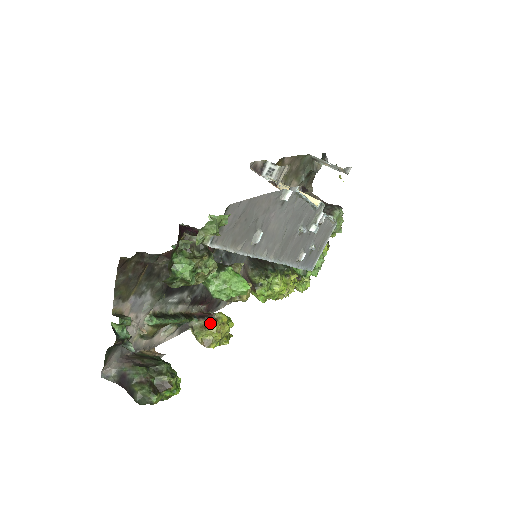
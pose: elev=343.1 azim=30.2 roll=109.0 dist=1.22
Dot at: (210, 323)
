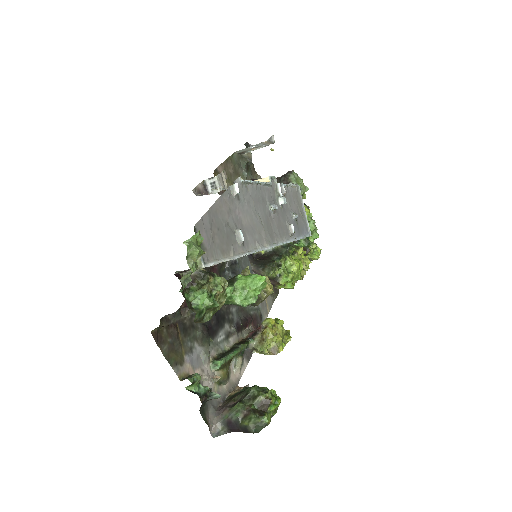
Dot at: (264, 333)
